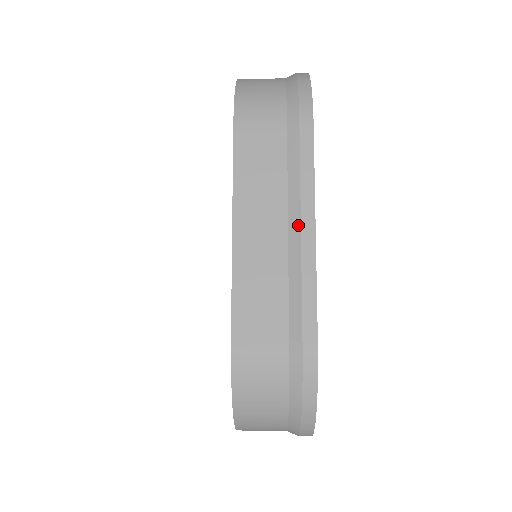
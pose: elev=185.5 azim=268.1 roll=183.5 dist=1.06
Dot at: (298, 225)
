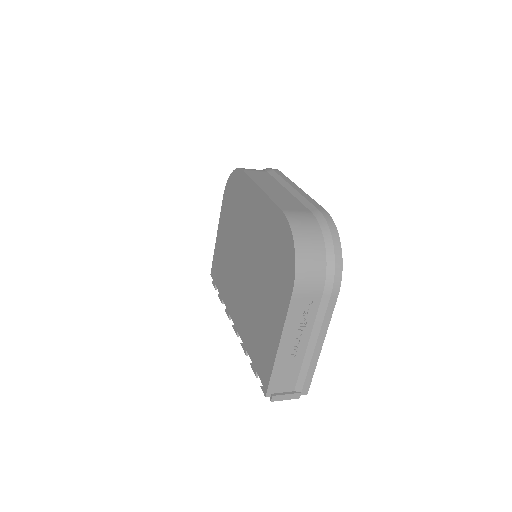
Dot at: (291, 187)
